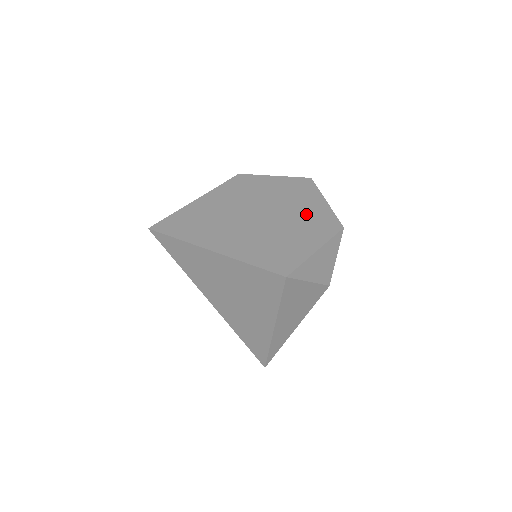
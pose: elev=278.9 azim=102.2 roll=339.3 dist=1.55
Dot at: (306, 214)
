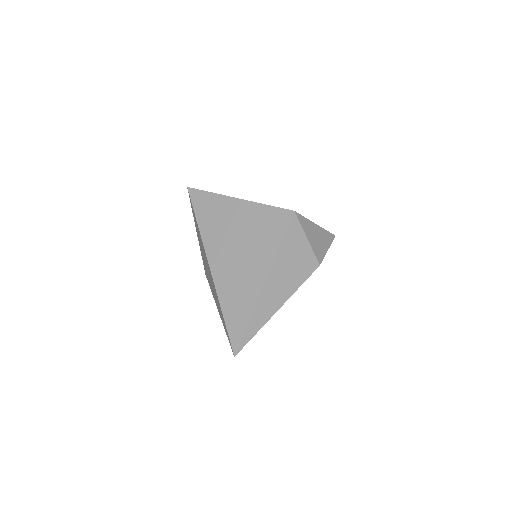
Dot at: occluded
